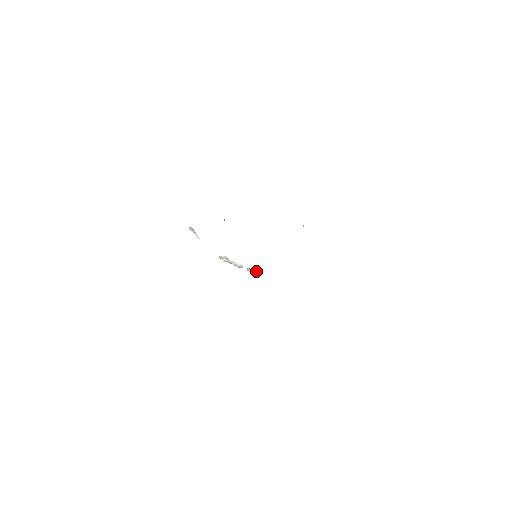
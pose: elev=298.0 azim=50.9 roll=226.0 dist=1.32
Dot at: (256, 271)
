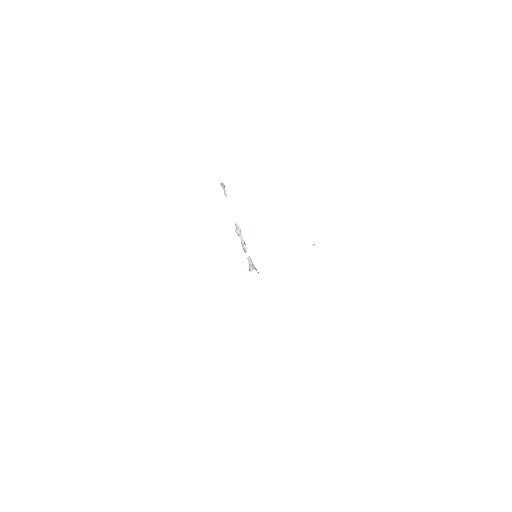
Dot at: (252, 266)
